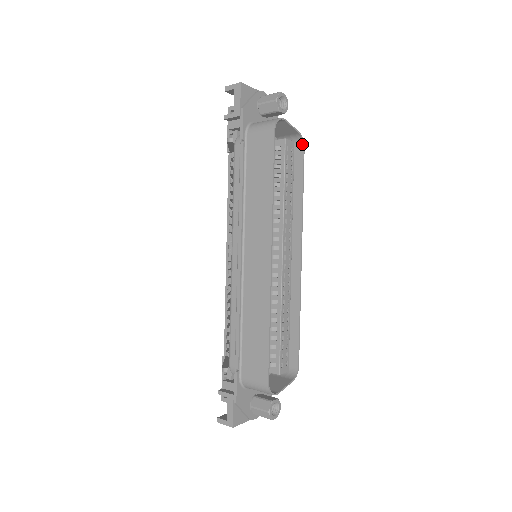
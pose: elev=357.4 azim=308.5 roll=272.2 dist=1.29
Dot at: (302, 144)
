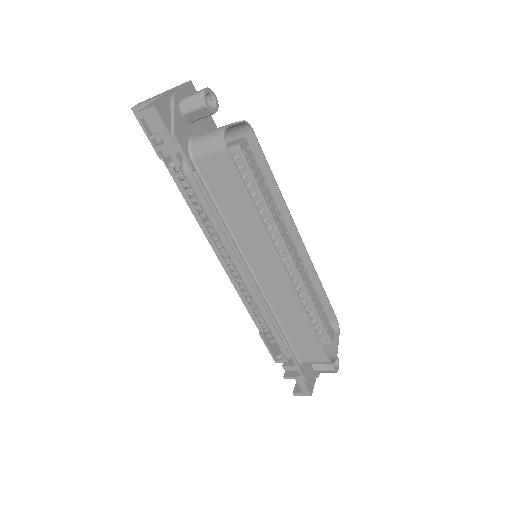
Dot at: (249, 129)
